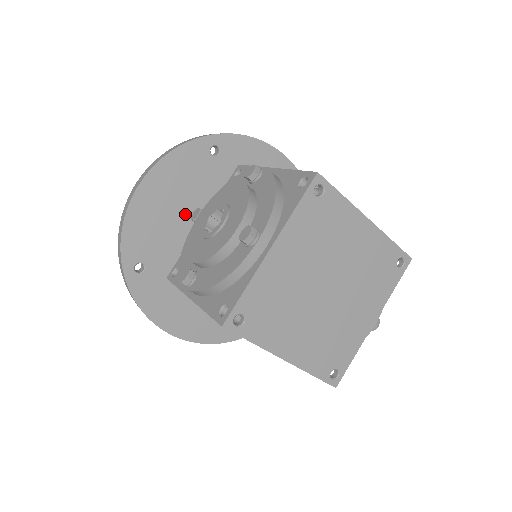
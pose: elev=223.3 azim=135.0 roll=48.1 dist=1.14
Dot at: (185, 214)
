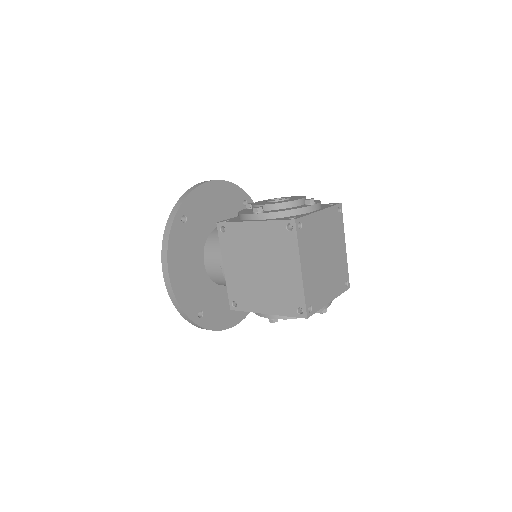
Dot at: (218, 217)
